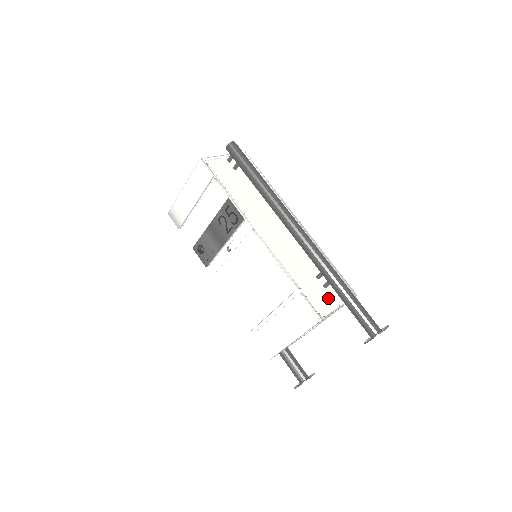
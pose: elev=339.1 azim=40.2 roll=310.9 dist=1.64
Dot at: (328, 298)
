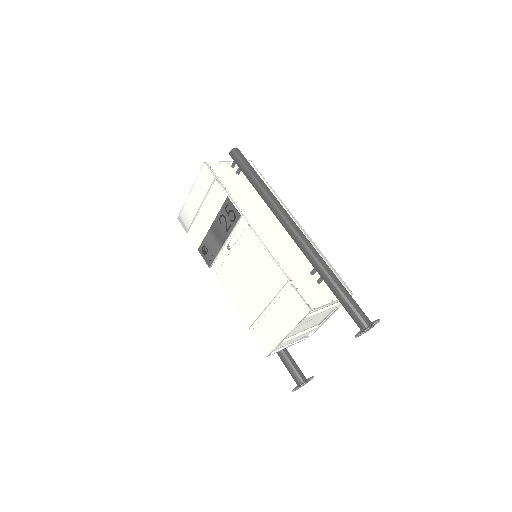
Dot at: (321, 293)
